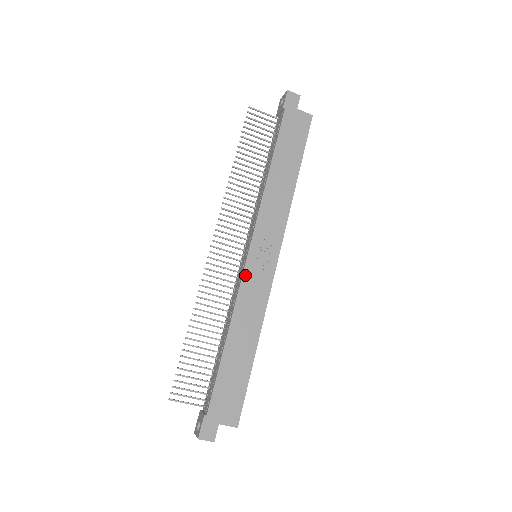
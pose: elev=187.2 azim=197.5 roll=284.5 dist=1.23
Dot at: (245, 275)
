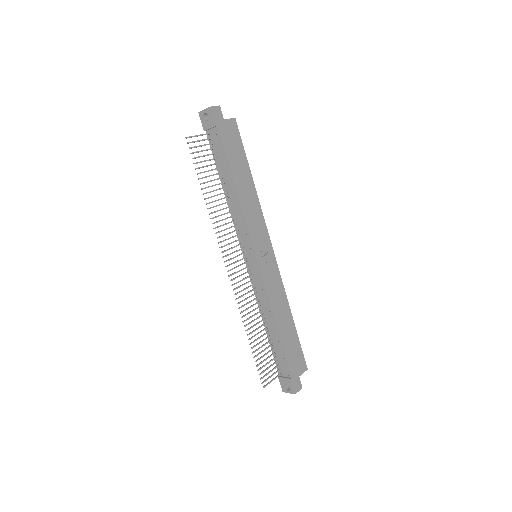
Dot at: (263, 276)
